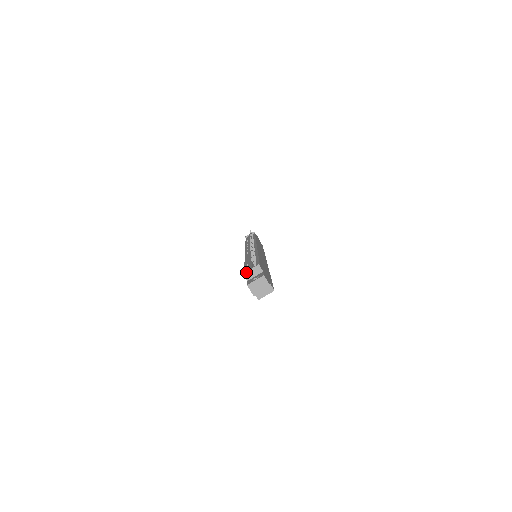
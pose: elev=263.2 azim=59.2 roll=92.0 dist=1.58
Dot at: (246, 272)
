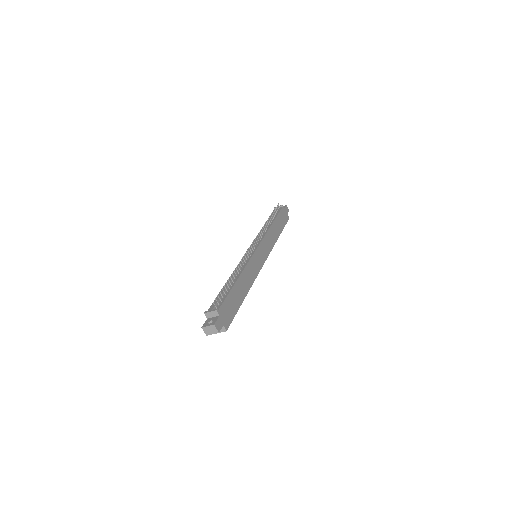
Dot at: (206, 313)
